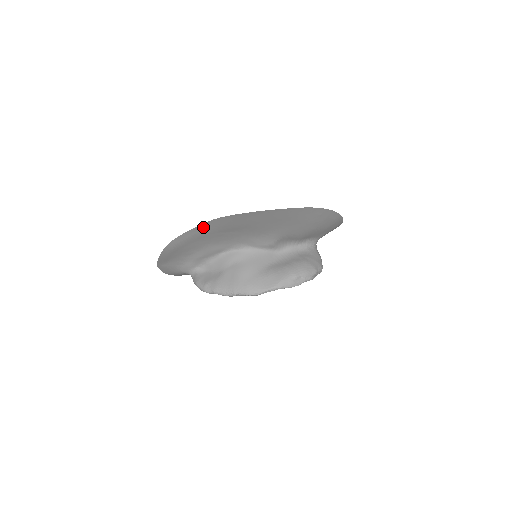
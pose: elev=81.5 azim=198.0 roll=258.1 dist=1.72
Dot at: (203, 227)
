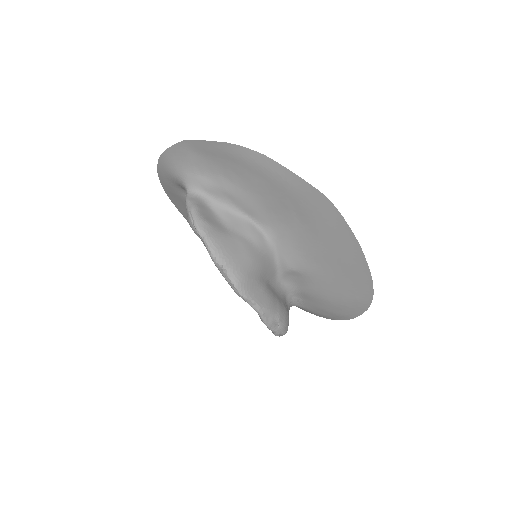
Dot at: (302, 185)
